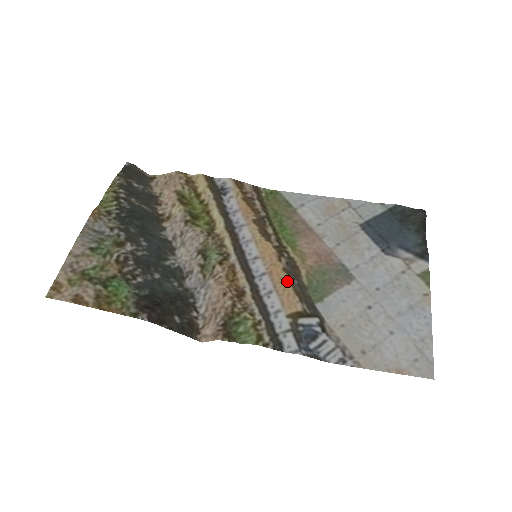
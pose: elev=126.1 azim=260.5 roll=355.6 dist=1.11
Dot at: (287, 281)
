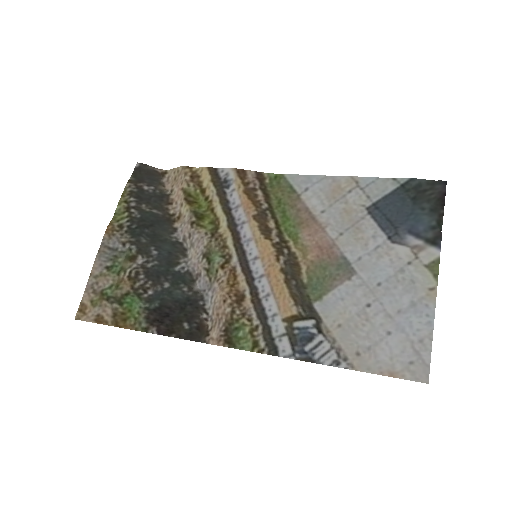
Dot at: (284, 283)
